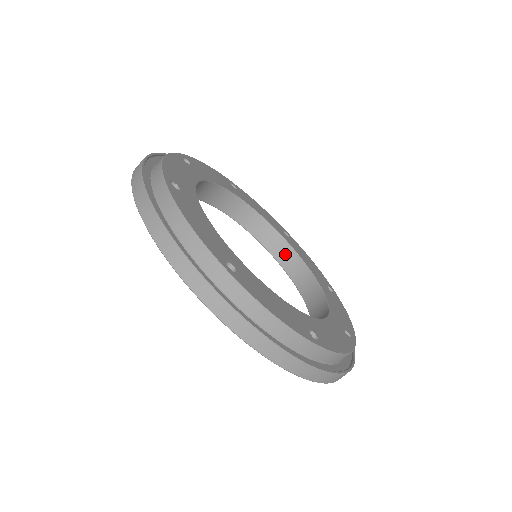
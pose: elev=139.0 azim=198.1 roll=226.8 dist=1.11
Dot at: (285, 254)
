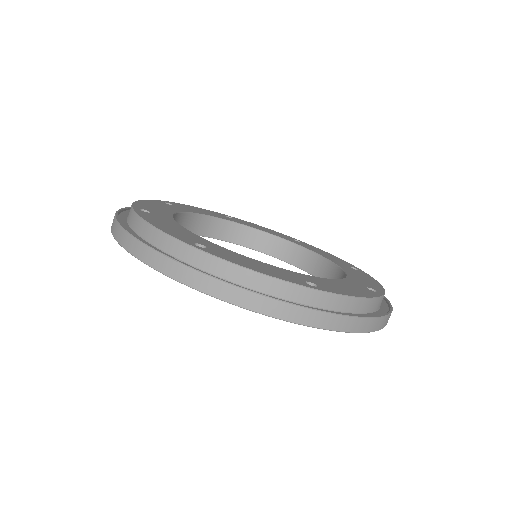
Dot at: (246, 236)
